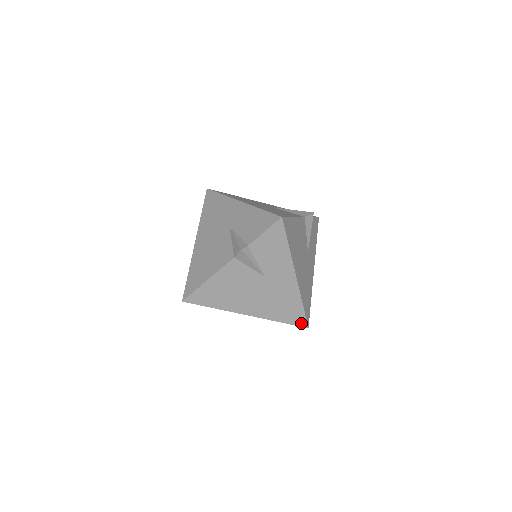
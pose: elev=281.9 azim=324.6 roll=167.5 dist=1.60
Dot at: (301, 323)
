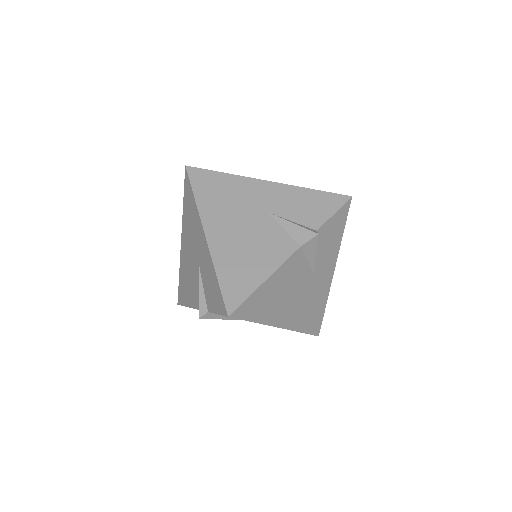
Dot at: occluded
